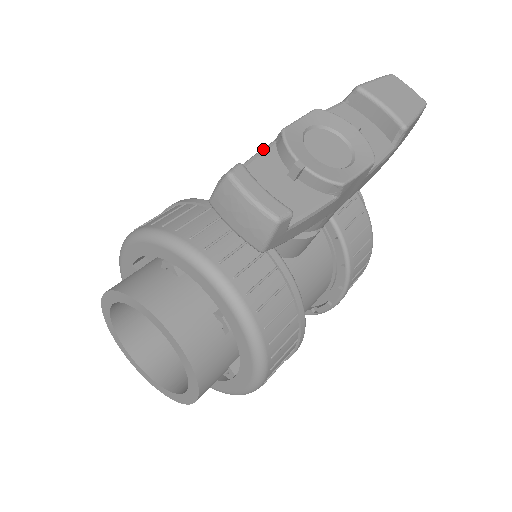
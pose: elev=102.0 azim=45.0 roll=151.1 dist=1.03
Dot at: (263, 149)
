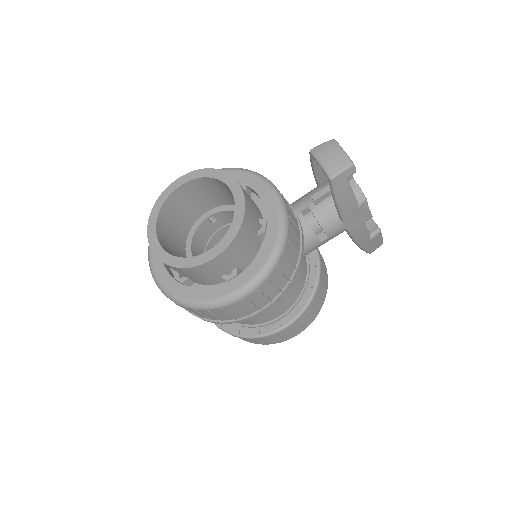
Dot at: occluded
